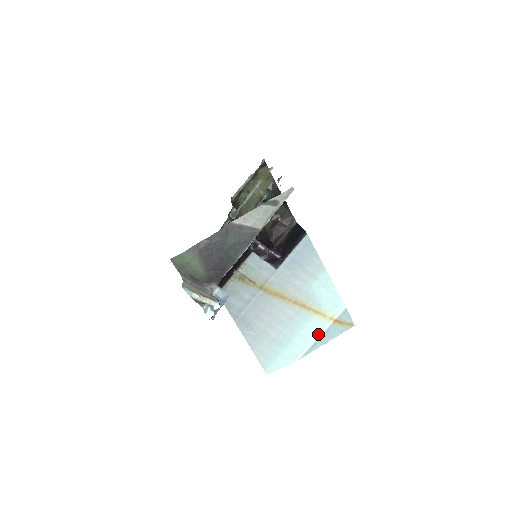
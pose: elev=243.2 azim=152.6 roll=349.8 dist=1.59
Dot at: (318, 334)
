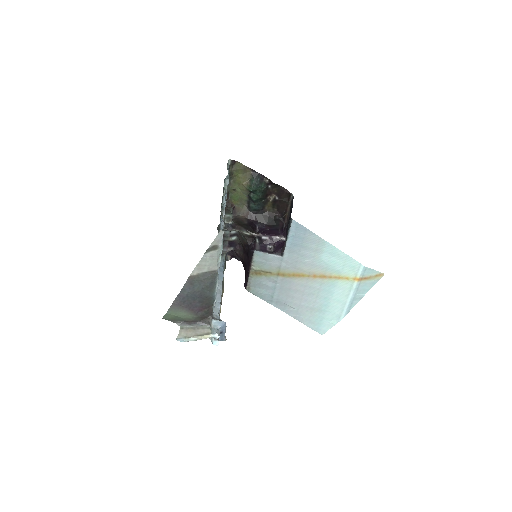
Dot at: (349, 294)
